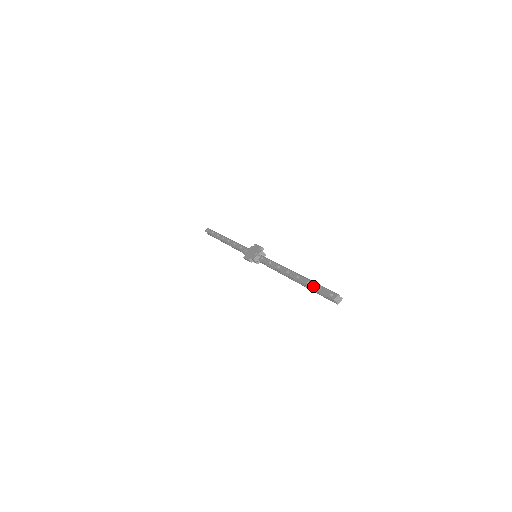
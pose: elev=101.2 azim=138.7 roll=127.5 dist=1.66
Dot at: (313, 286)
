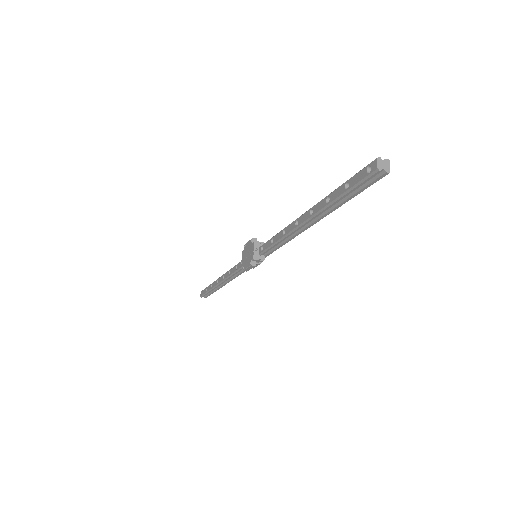
Dot at: (336, 194)
